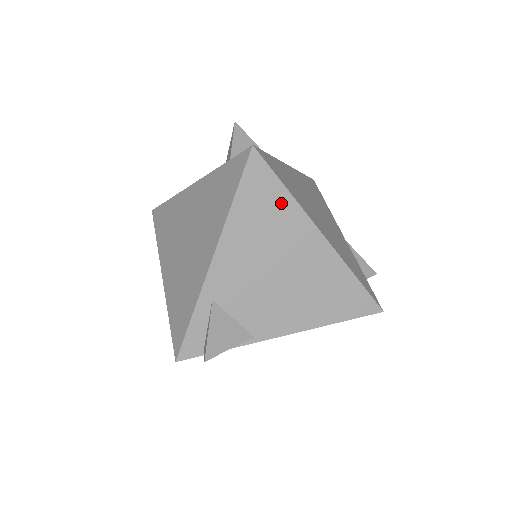
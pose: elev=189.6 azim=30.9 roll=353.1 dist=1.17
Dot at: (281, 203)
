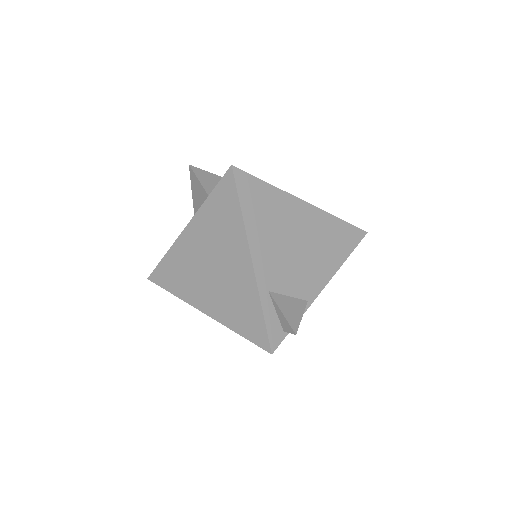
Dot at: (270, 195)
